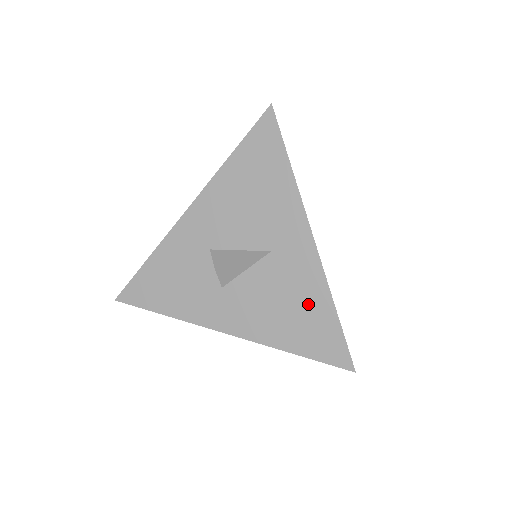
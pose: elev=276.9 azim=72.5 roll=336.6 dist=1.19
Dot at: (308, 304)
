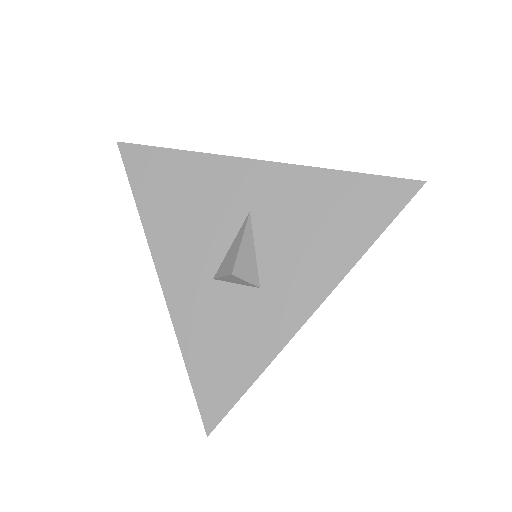
Dot at: (325, 198)
